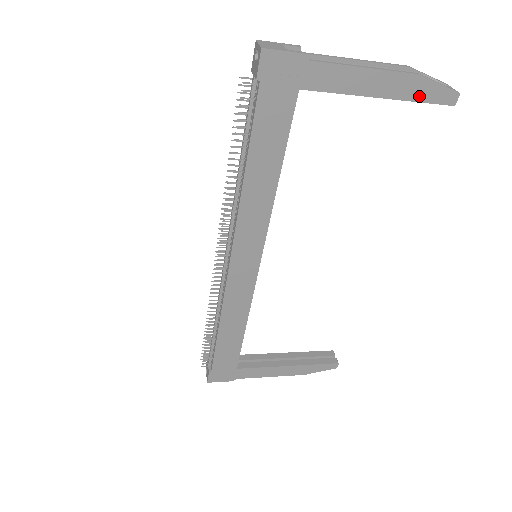
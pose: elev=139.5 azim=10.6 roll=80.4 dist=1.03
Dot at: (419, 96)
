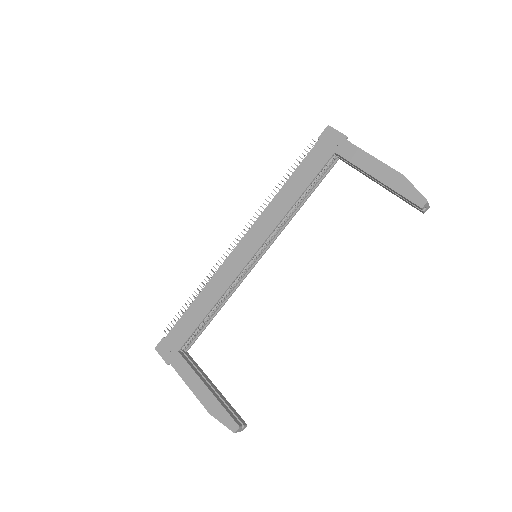
Dot at: (400, 189)
